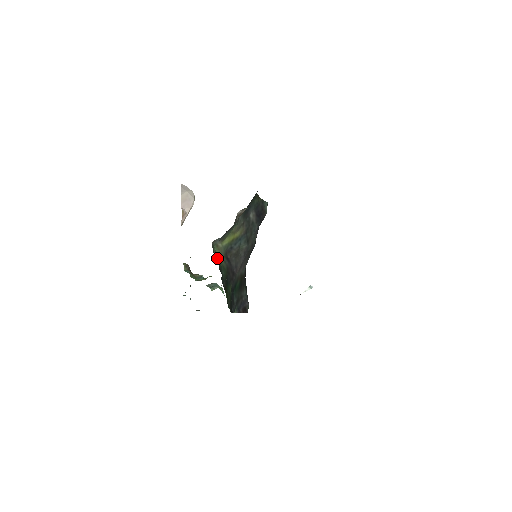
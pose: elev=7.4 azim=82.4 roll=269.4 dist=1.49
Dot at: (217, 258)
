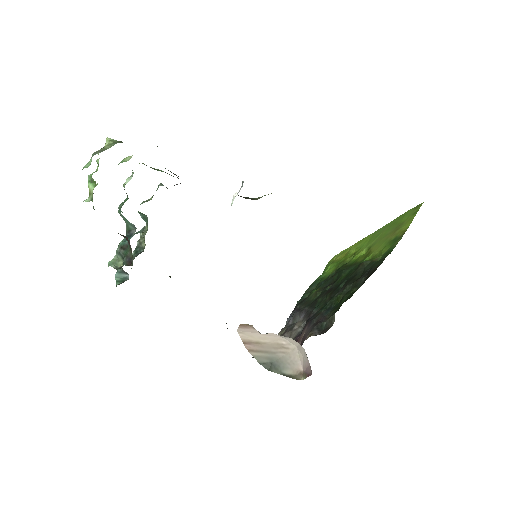
Dot at: occluded
